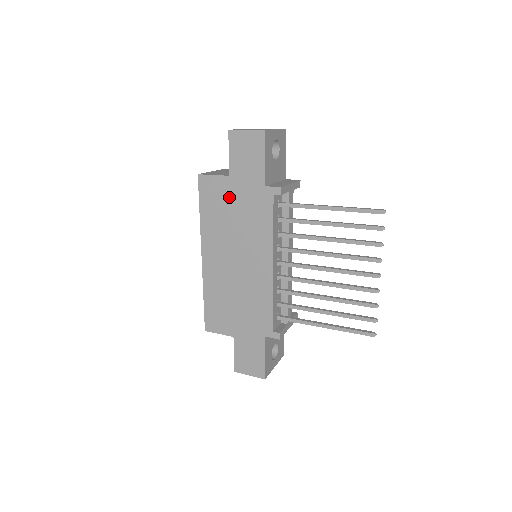
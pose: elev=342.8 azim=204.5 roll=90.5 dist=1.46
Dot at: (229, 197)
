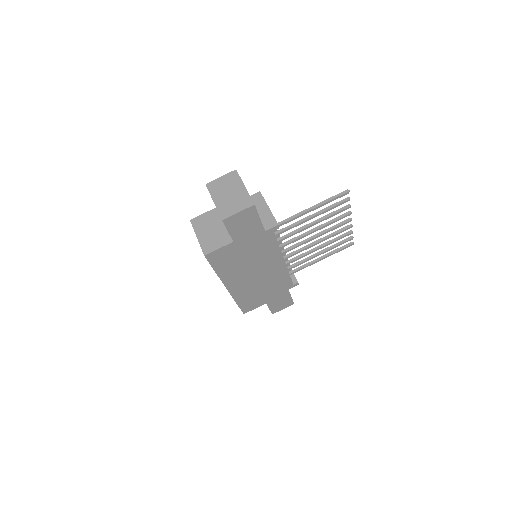
Dot at: (237, 251)
